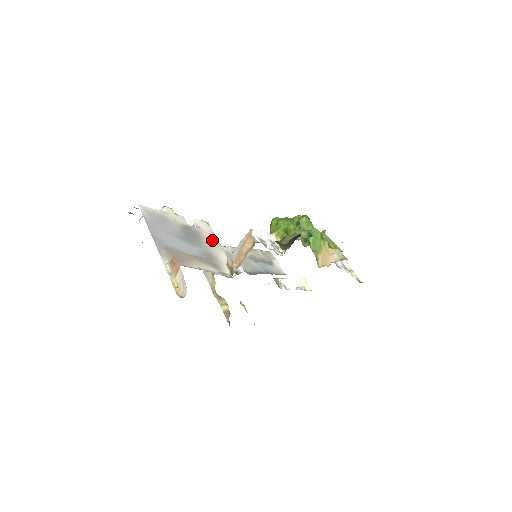
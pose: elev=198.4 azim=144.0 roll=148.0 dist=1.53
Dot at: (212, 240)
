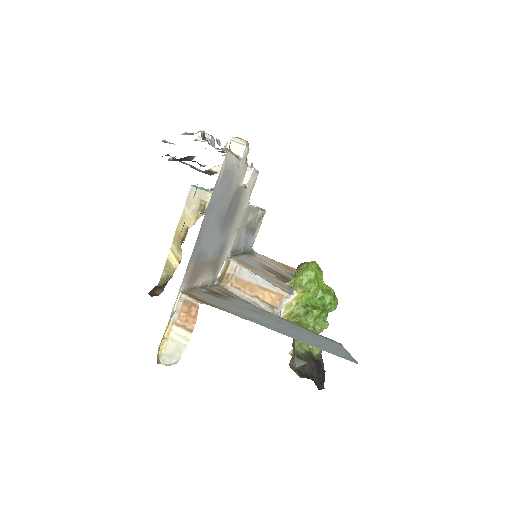
Dot at: (242, 213)
